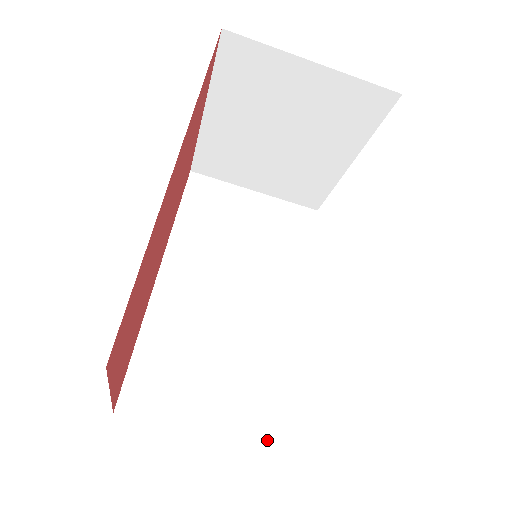
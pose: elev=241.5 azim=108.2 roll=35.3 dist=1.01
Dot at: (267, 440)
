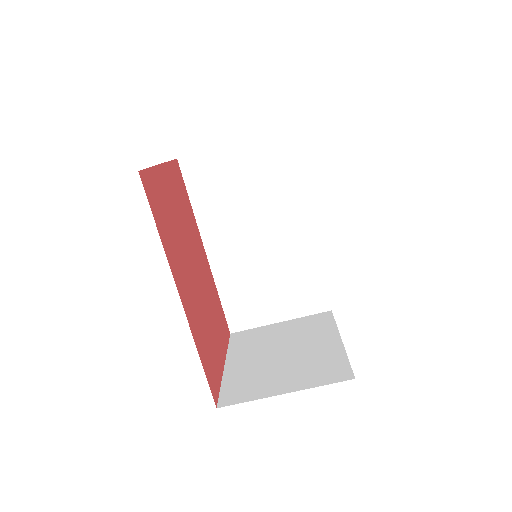
Dot at: (318, 310)
